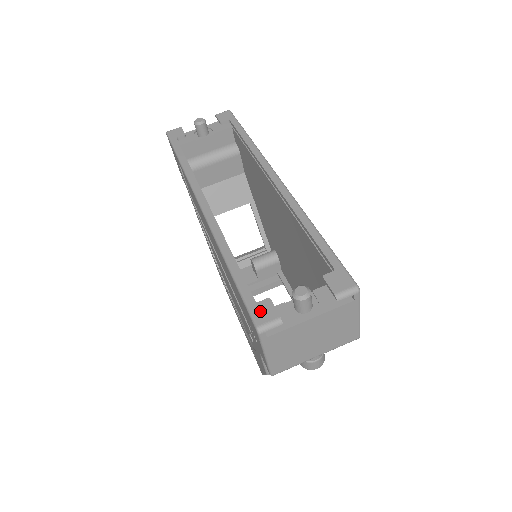
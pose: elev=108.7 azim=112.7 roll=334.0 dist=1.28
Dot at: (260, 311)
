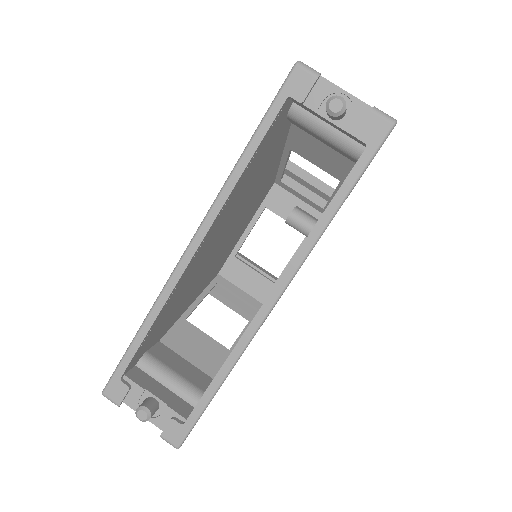
Dot at: (115, 388)
